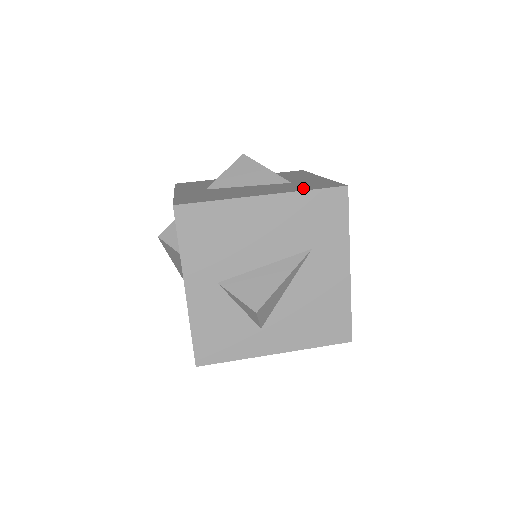
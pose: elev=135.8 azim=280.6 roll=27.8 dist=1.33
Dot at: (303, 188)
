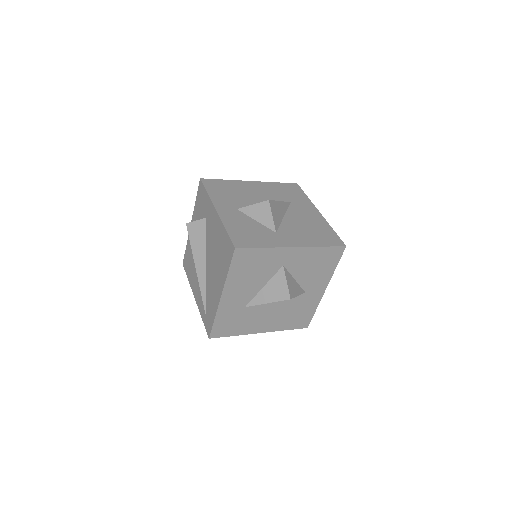
Dot at: occluded
